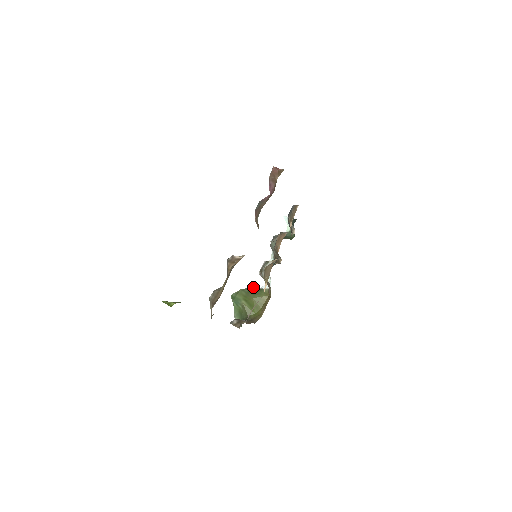
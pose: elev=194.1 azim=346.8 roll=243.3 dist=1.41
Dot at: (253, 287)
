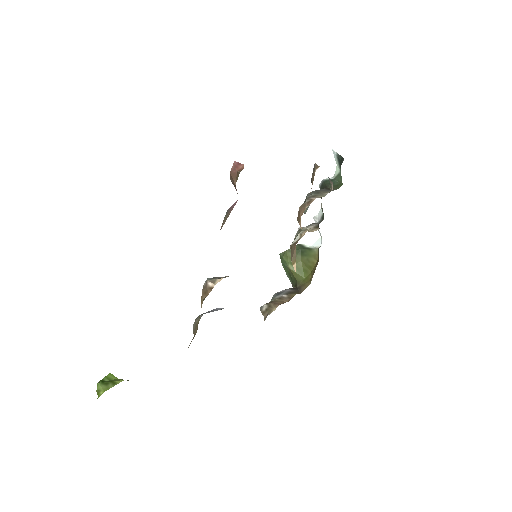
Dot at: (303, 244)
